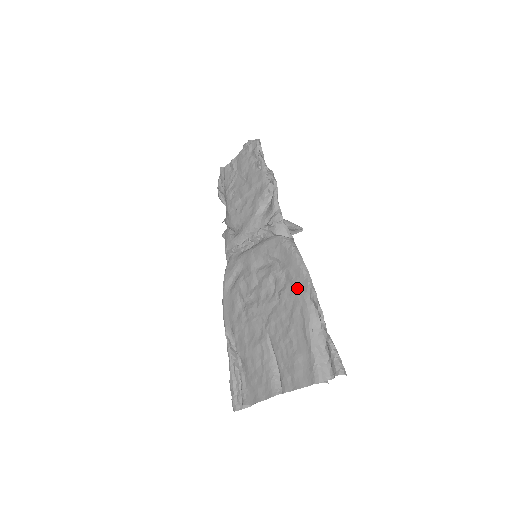
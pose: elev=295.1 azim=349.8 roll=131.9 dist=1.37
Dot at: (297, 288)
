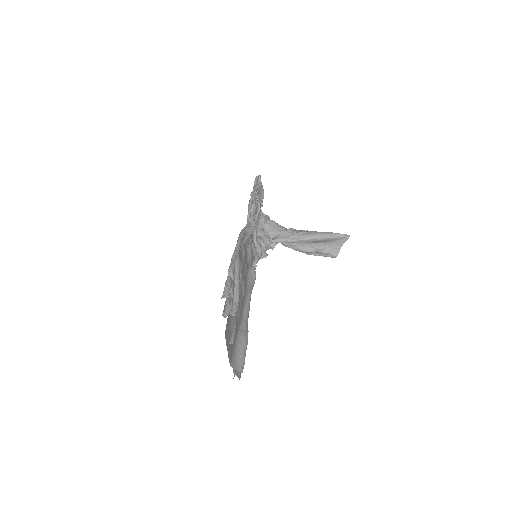
Dot at: occluded
